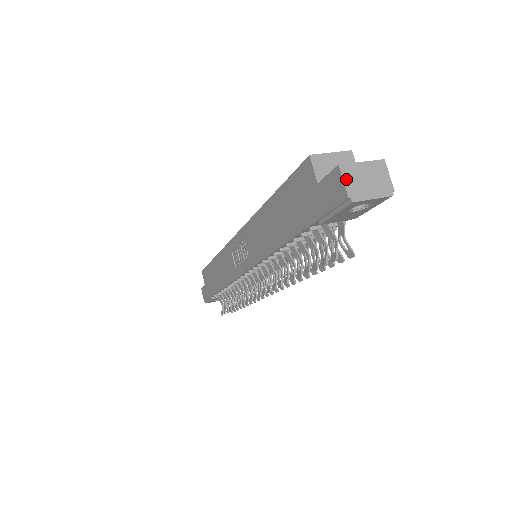
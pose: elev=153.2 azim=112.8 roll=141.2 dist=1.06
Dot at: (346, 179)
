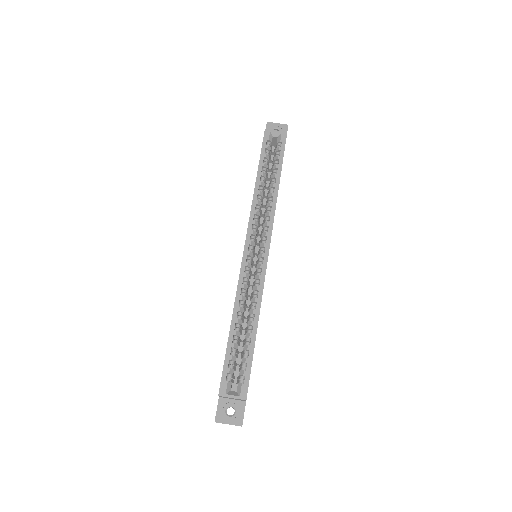
Dot at: occluded
